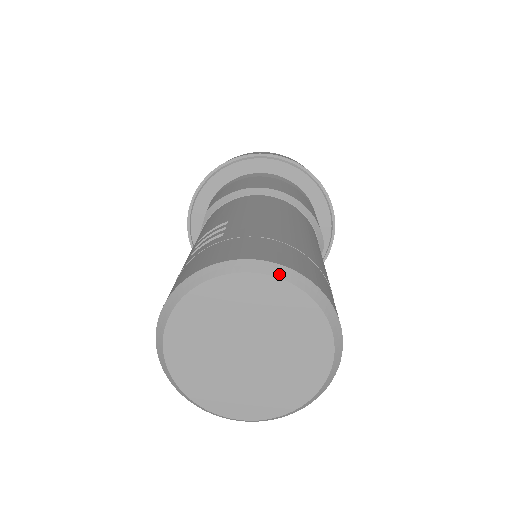
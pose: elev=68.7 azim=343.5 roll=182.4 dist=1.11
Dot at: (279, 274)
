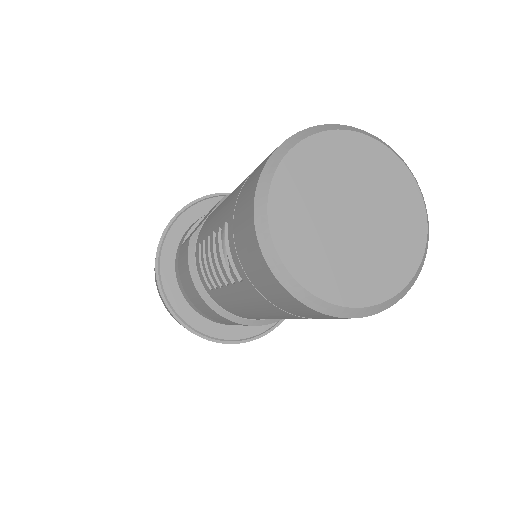
Dot at: (398, 156)
